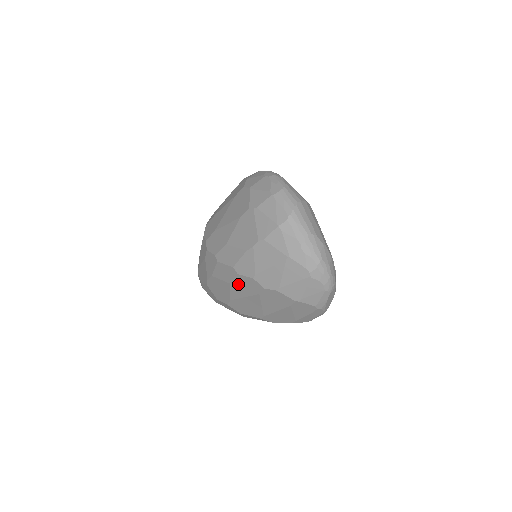
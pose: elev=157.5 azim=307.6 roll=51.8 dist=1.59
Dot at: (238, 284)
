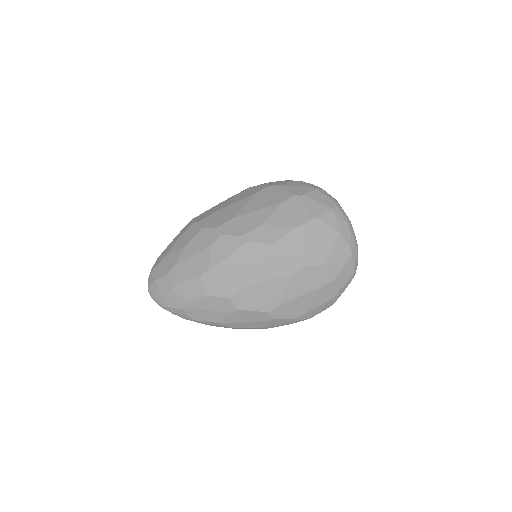
Dot at: (270, 264)
